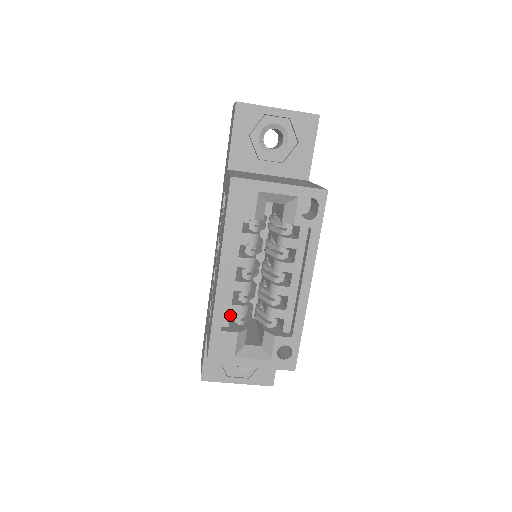
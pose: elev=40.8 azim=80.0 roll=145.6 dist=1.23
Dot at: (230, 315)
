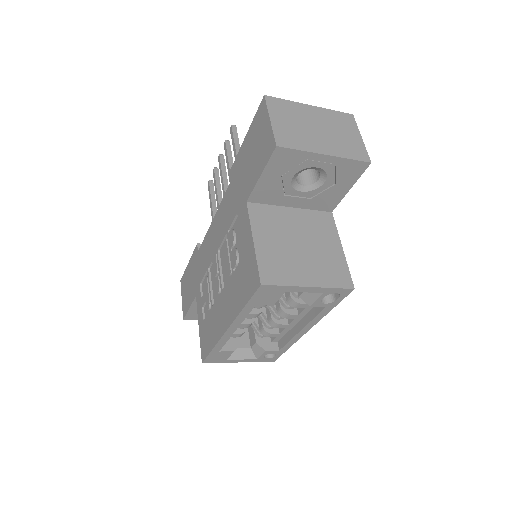
Dot at: occluded
